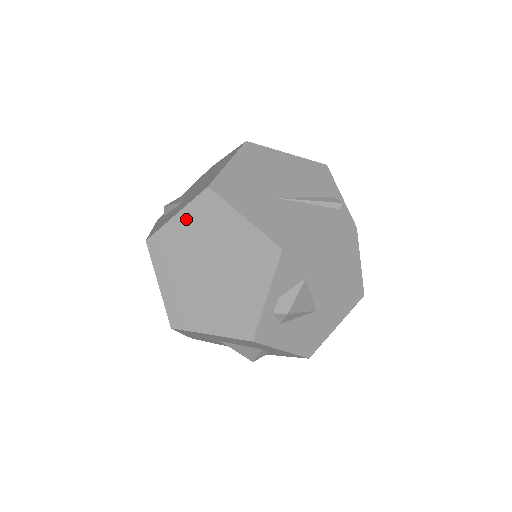
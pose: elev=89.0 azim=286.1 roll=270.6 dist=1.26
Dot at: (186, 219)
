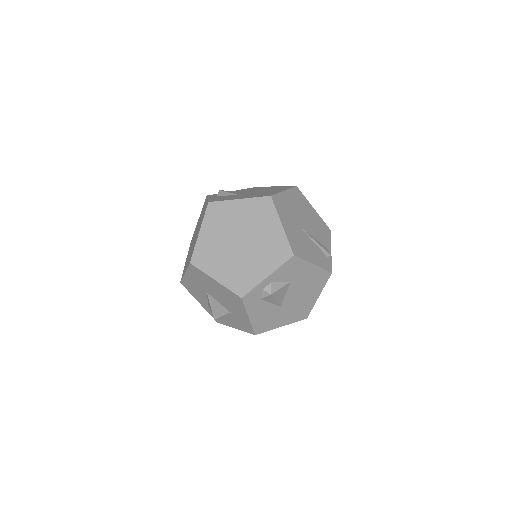
Dot at: (245, 205)
